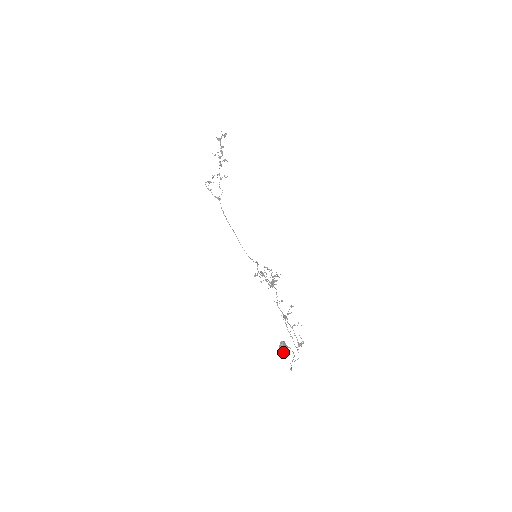
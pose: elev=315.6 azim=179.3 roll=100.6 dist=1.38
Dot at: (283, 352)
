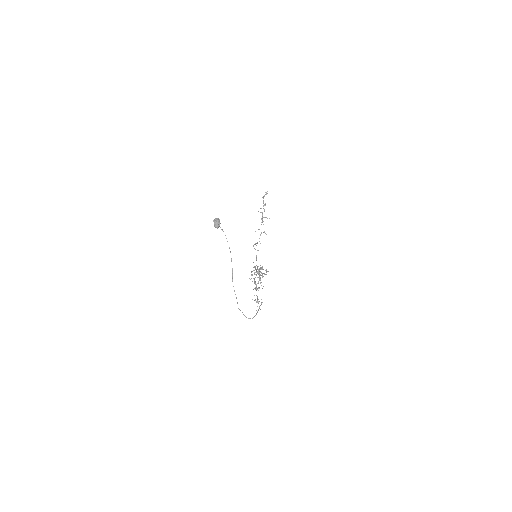
Dot at: (215, 225)
